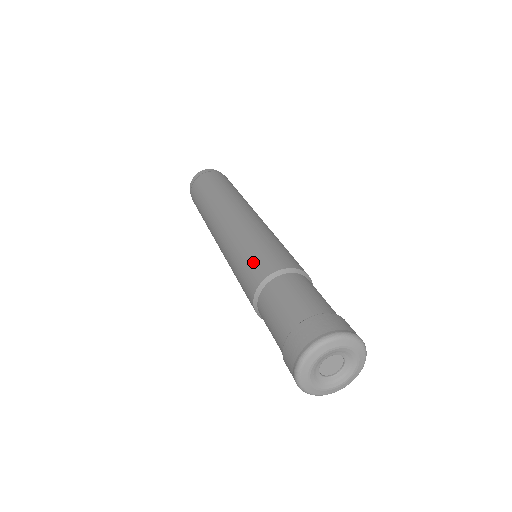
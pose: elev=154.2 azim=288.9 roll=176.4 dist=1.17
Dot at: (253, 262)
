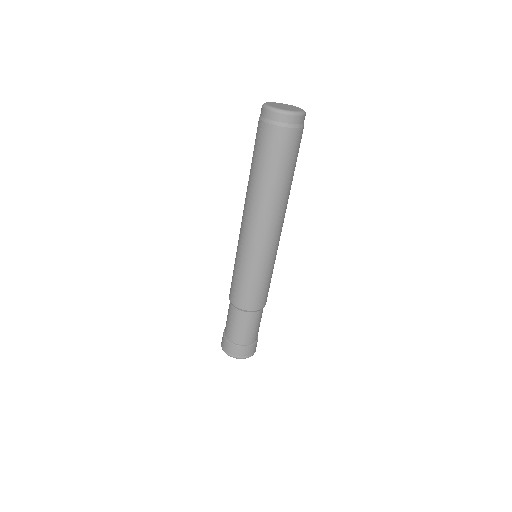
Dot at: (236, 288)
